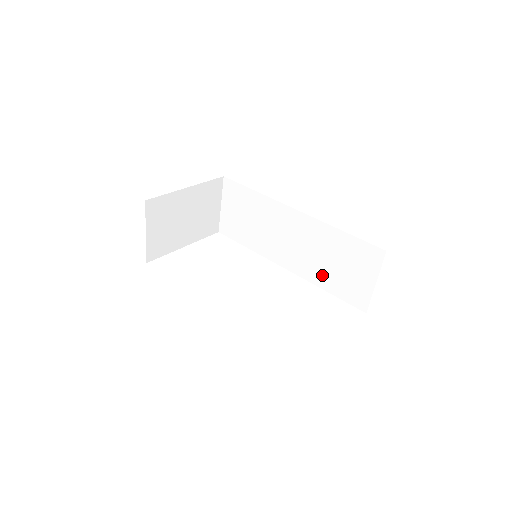
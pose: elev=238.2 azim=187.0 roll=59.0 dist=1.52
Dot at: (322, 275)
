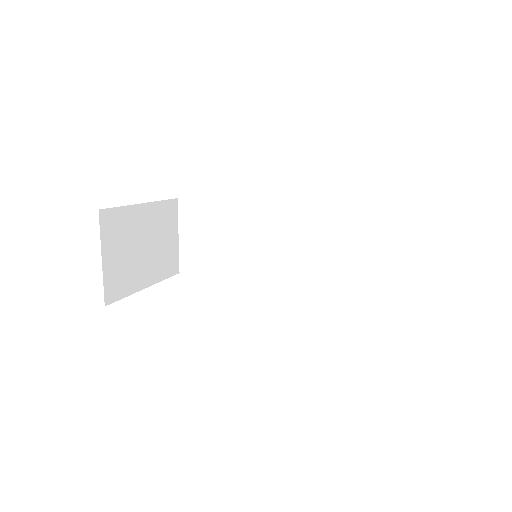
Dot at: (331, 272)
